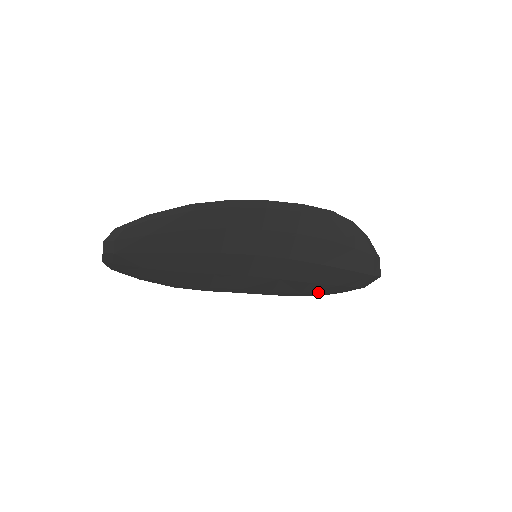
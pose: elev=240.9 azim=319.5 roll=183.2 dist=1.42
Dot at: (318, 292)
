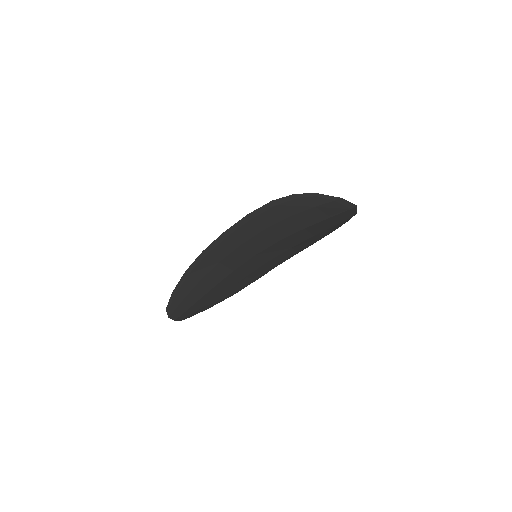
Dot at: (329, 232)
